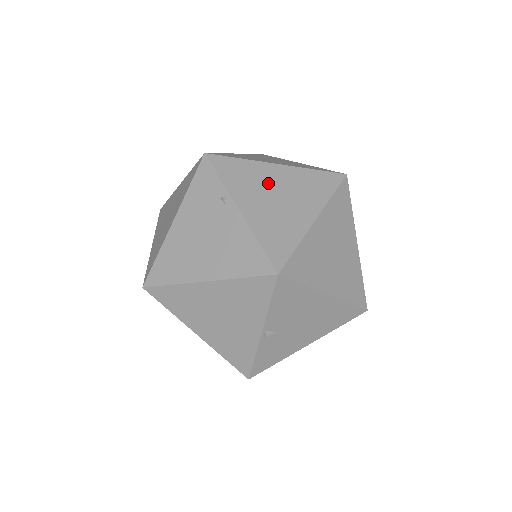
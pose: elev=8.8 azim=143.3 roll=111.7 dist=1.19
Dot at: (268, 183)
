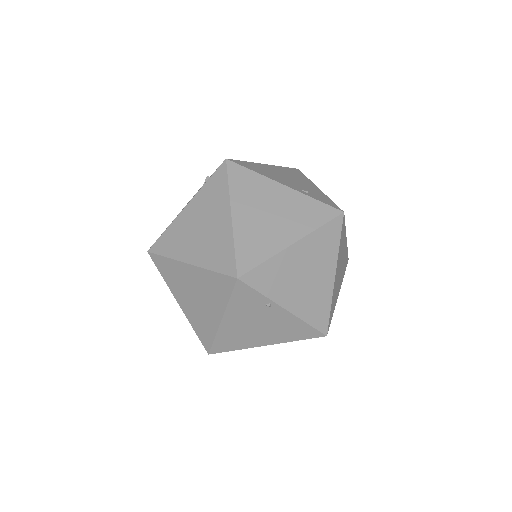
Dot at: (295, 269)
